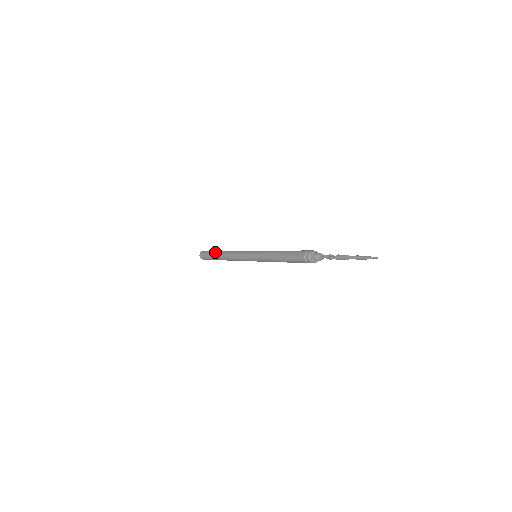
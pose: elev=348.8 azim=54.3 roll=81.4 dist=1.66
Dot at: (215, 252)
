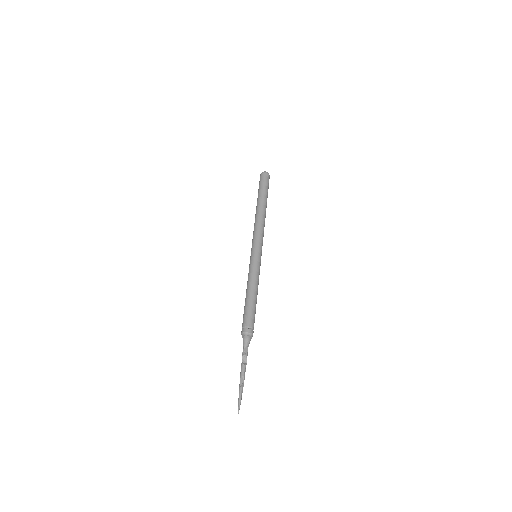
Dot at: (258, 197)
